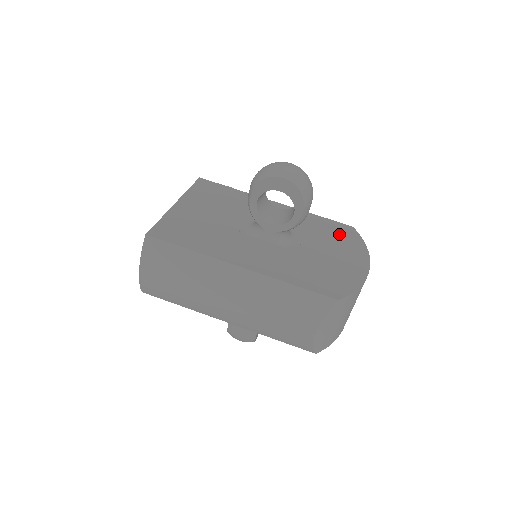
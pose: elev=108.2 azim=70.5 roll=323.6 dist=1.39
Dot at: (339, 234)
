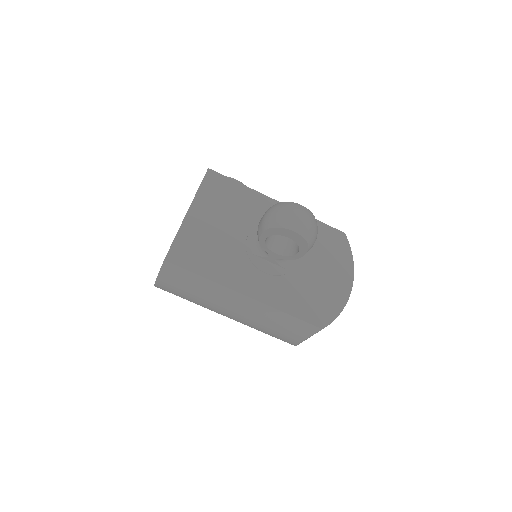
Dot at: (332, 245)
